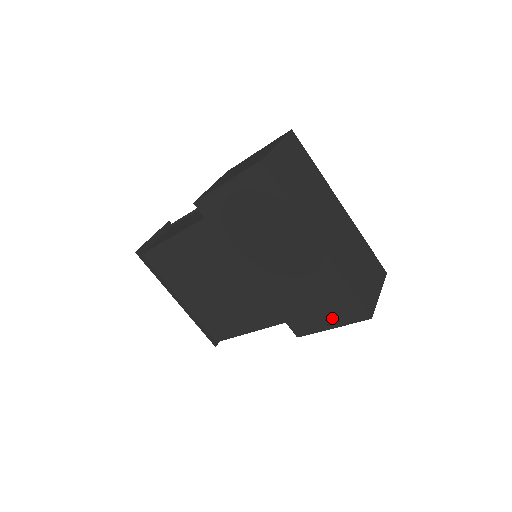
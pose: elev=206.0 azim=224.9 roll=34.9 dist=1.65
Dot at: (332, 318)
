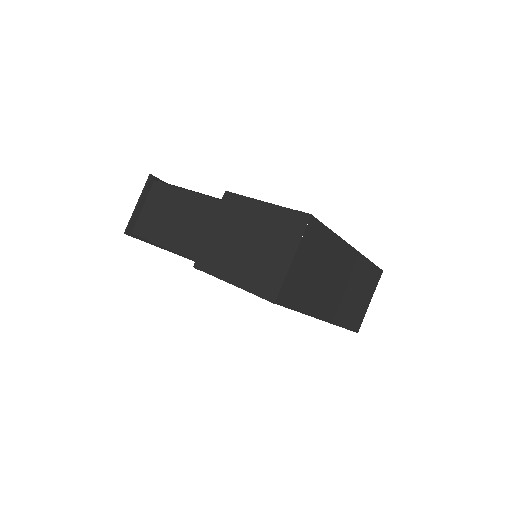
Dot at: occluded
